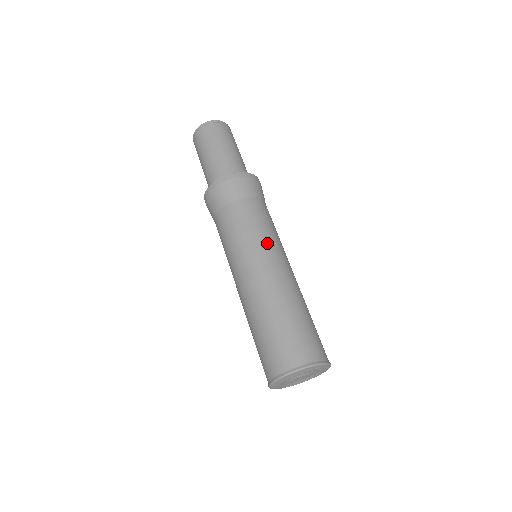
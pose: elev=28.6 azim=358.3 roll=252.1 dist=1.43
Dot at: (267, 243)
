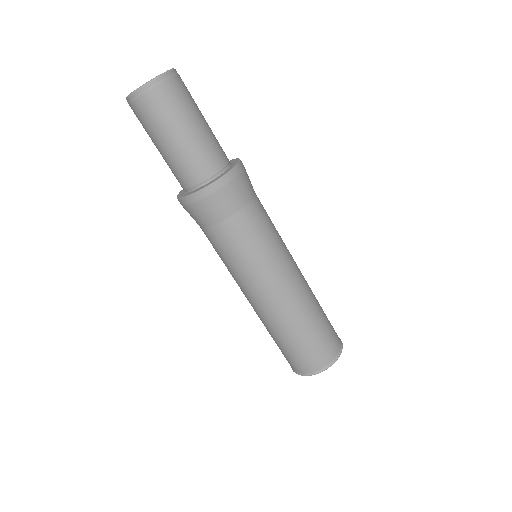
Dot at: (279, 257)
